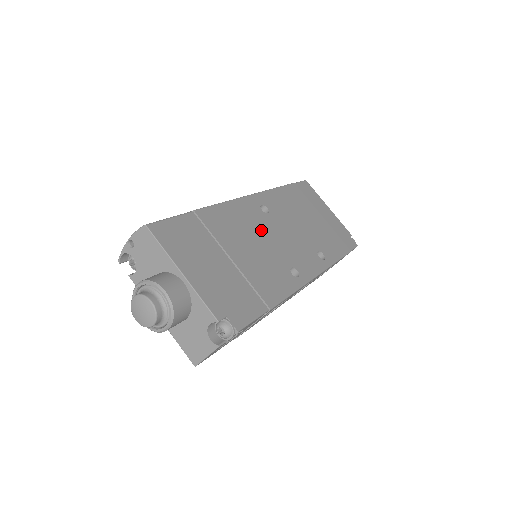
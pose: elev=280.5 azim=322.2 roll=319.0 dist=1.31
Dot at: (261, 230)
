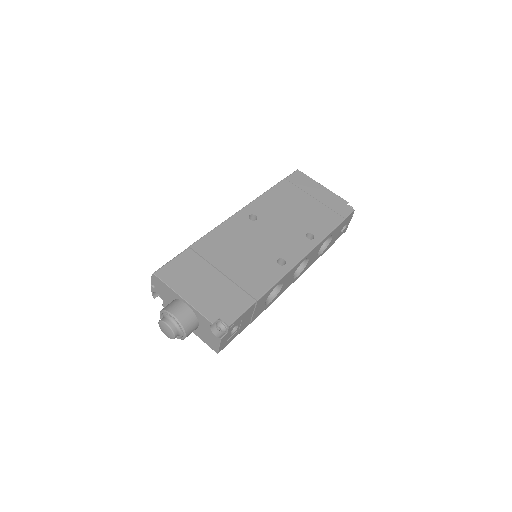
Dot at: (249, 238)
